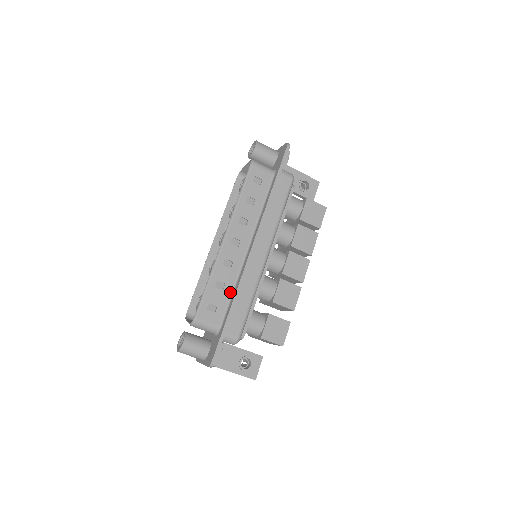
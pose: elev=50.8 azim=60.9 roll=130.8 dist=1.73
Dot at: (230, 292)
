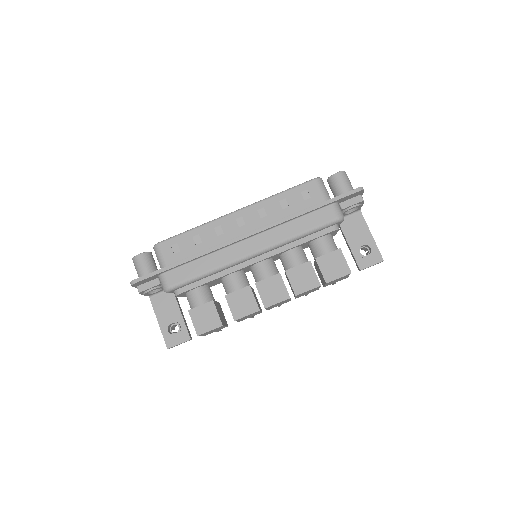
Dot at: (199, 251)
